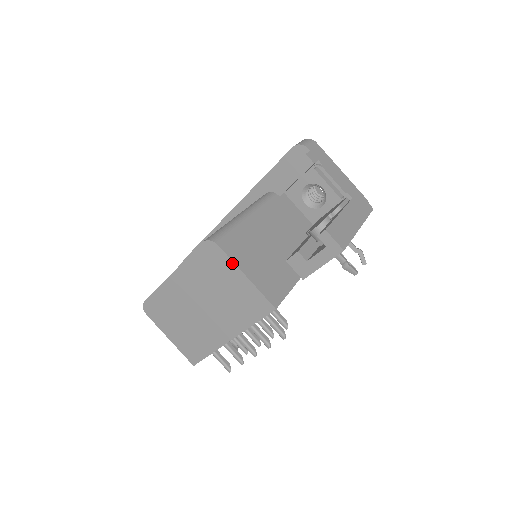
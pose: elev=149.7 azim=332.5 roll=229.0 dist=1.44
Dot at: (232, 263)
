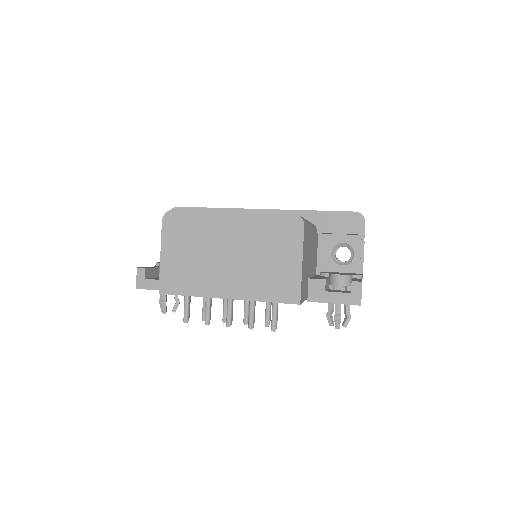
Dot at: (301, 246)
